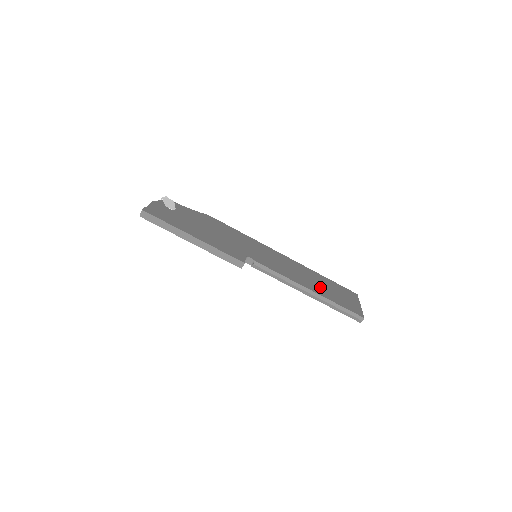
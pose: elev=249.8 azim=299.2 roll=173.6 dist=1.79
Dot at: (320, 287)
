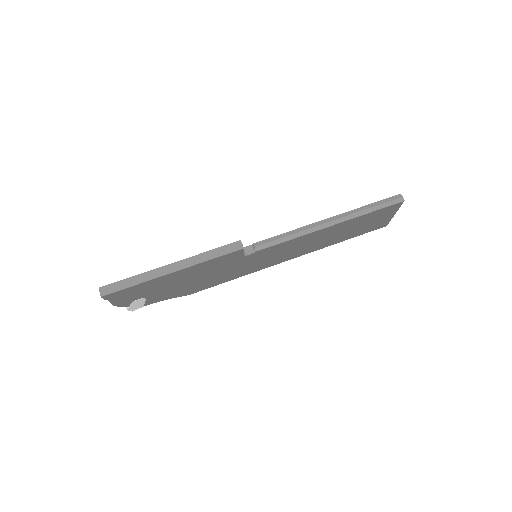
Dot at: occluded
